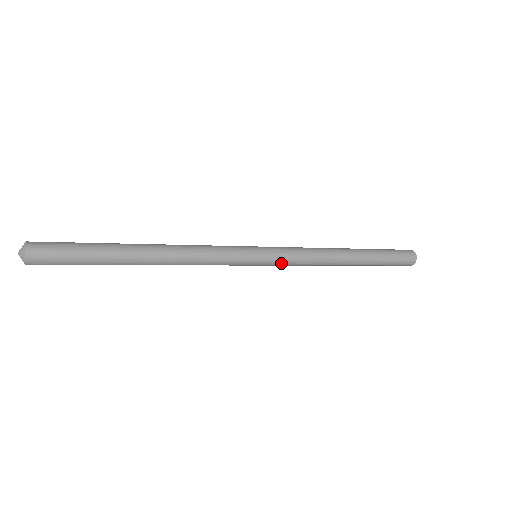
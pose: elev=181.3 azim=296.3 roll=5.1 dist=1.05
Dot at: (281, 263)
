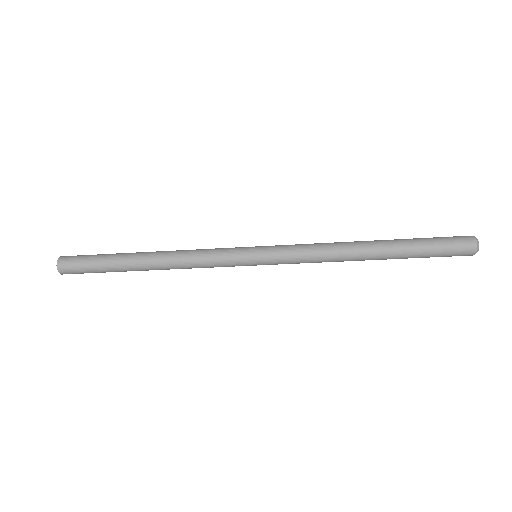
Dot at: (281, 257)
